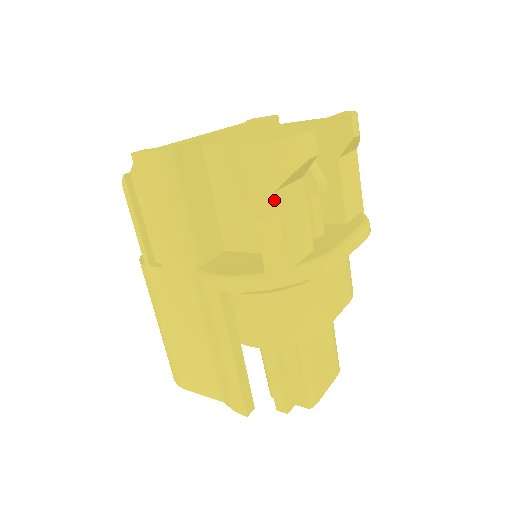
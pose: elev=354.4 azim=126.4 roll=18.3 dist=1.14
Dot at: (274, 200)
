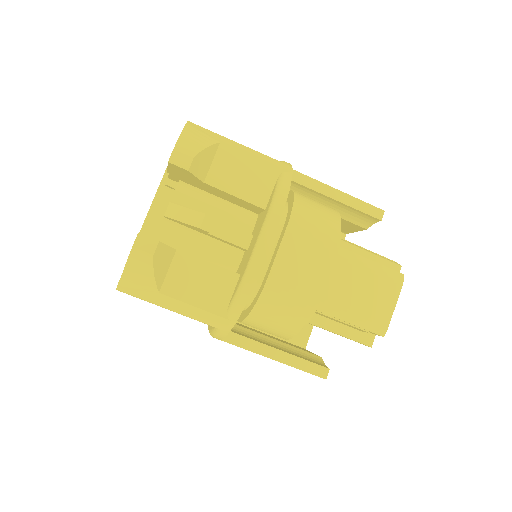
Dot at: (165, 296)
